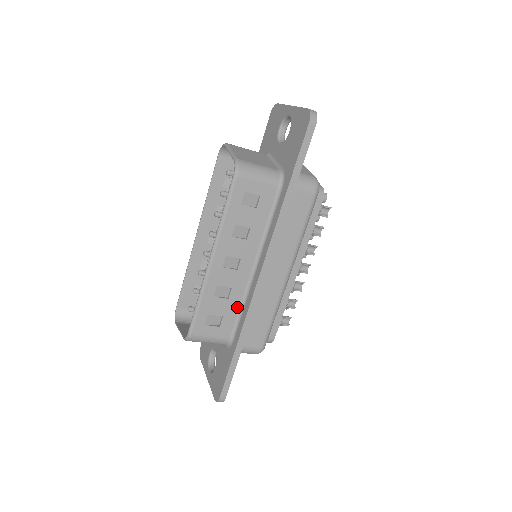
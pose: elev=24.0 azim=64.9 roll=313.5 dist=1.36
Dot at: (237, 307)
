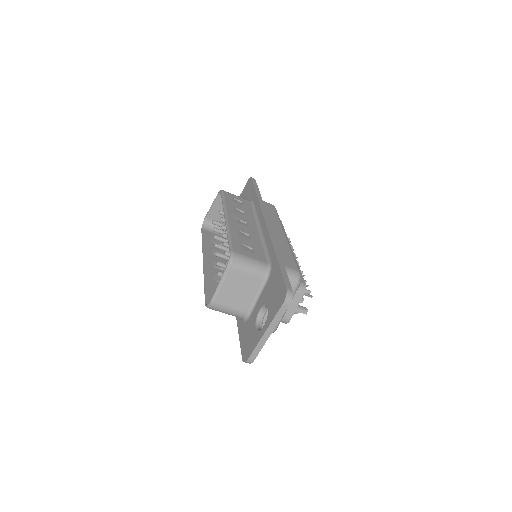
Dot at: (260, 246)
